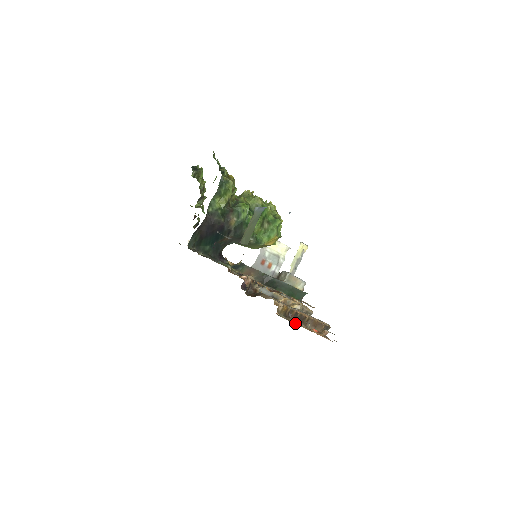
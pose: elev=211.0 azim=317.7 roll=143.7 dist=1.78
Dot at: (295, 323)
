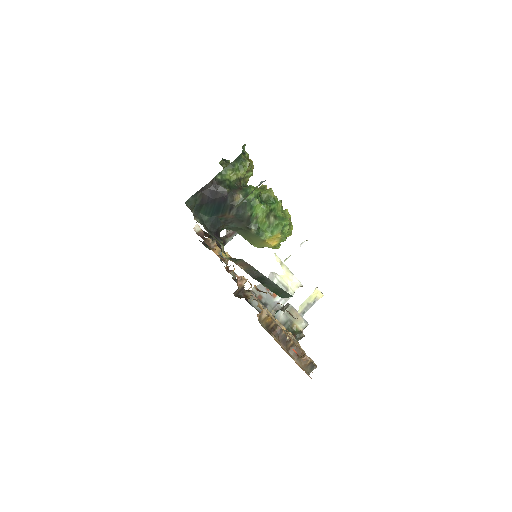
Dot at: (276, 340)
